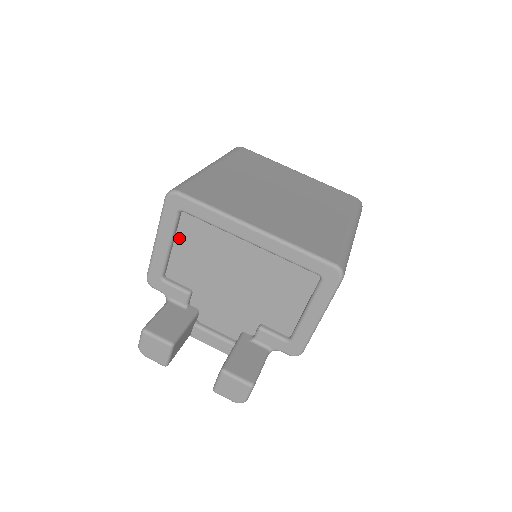
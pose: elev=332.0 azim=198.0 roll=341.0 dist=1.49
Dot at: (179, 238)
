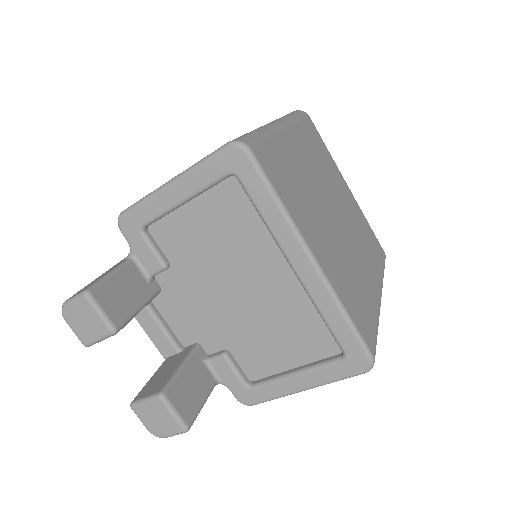
Dot at: (203, 200)
